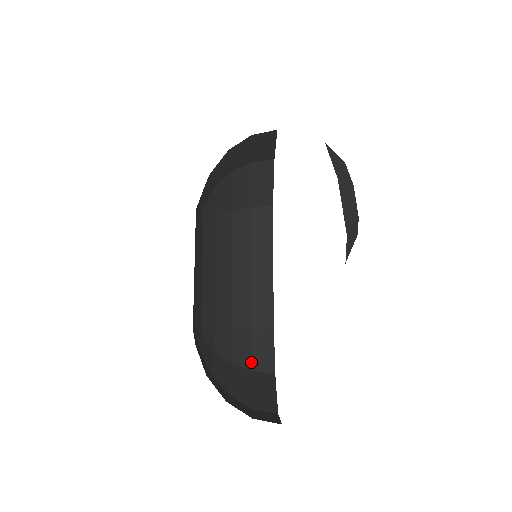
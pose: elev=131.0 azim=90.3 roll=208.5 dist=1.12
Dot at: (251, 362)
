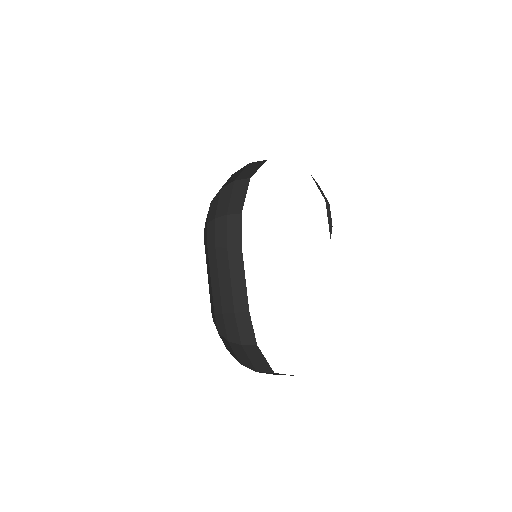
Dot at: (239, 339)
